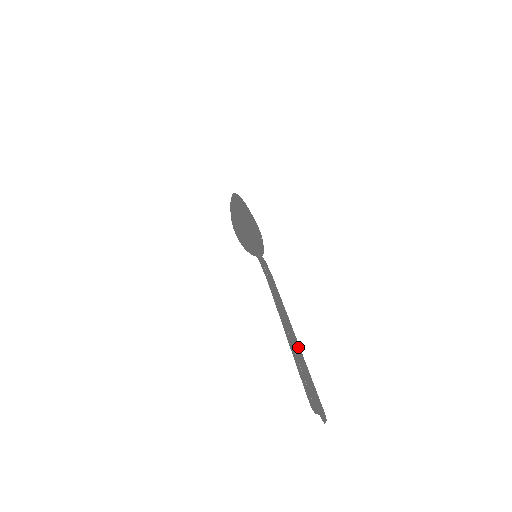
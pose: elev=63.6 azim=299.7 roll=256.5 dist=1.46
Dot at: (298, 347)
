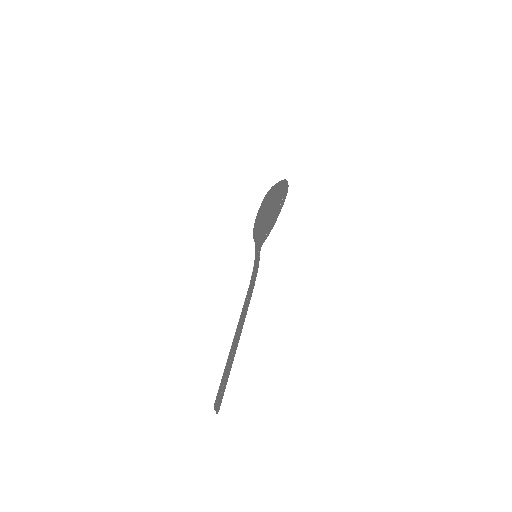
Dot at: occluded
